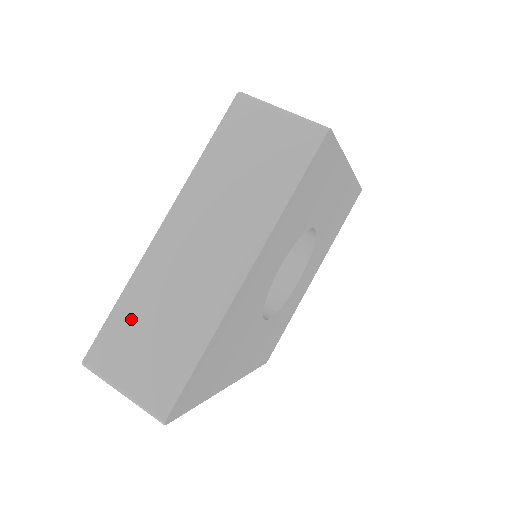
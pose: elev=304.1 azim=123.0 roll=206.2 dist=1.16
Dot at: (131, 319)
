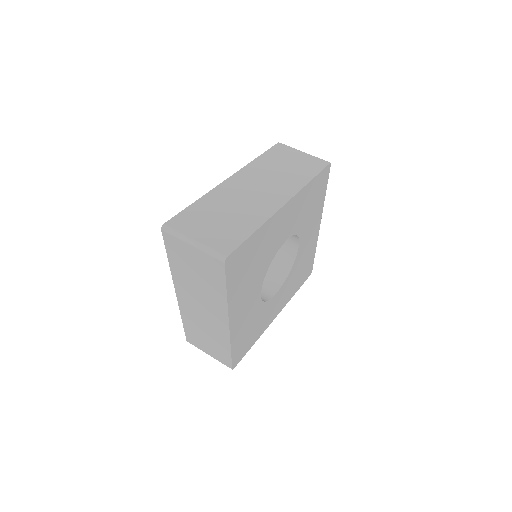
Dot at: (205, 210)
